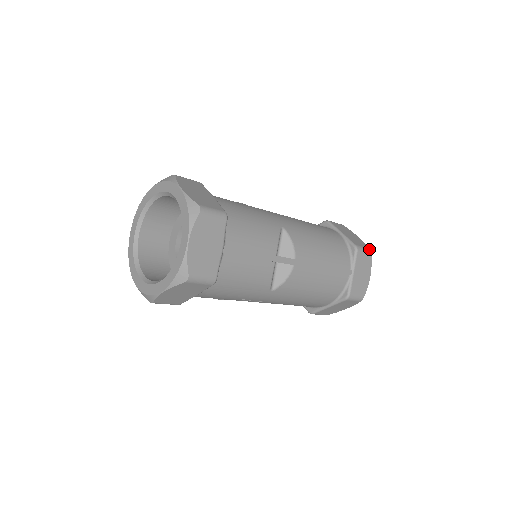
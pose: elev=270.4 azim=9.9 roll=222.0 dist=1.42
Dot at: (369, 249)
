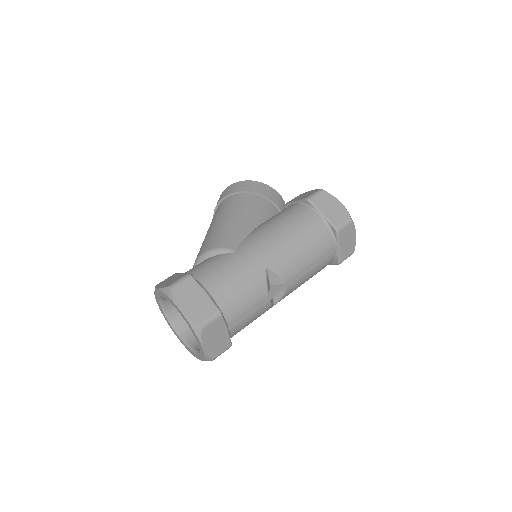
Dot at: (350, 219)
